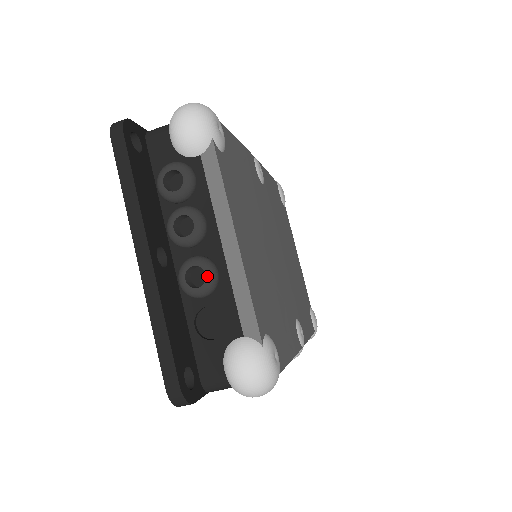
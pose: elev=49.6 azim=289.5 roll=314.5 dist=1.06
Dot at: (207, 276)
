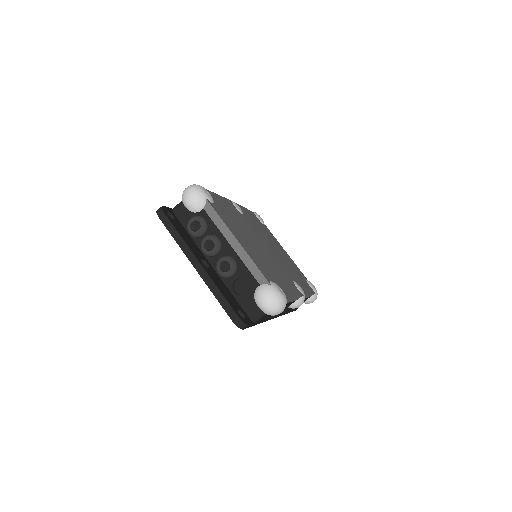
Dot at: (230, 264)
